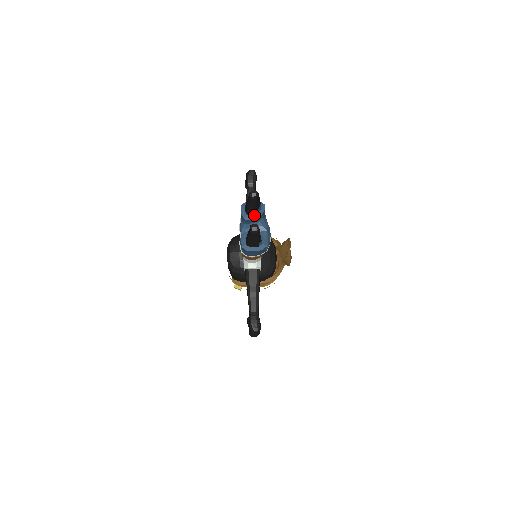
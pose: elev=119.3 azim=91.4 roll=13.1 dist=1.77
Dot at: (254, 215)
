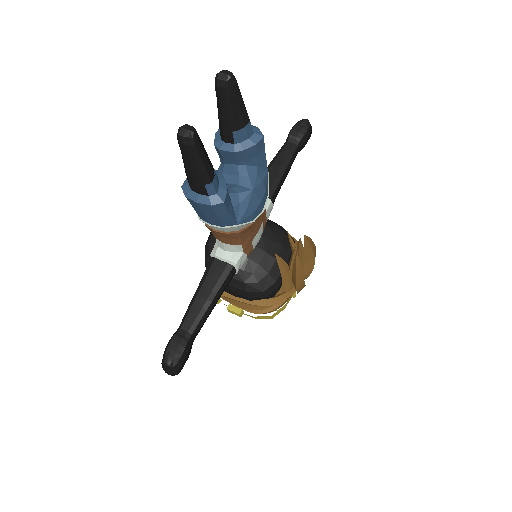
Dot at: (233, 143)
